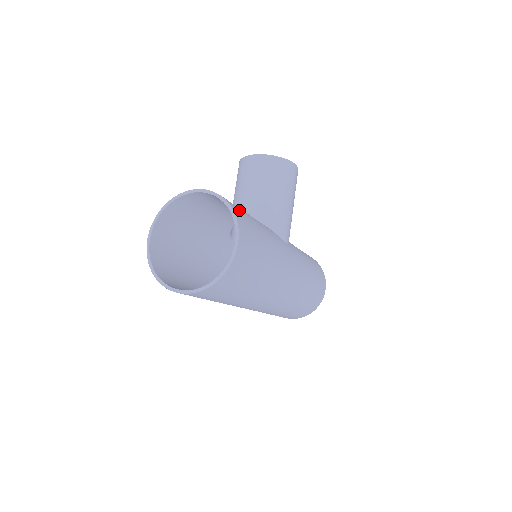
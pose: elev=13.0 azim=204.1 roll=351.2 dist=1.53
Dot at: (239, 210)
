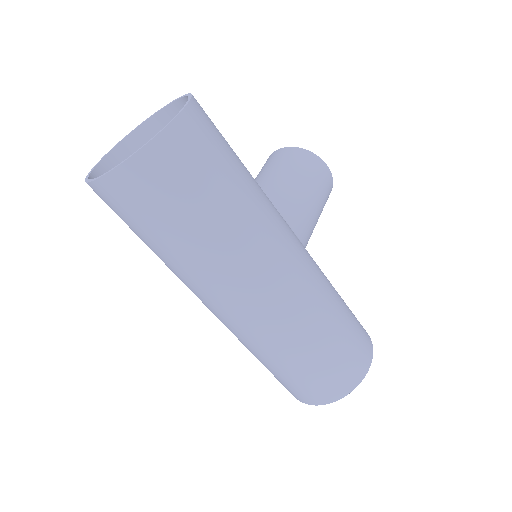
Dot at: occluded
